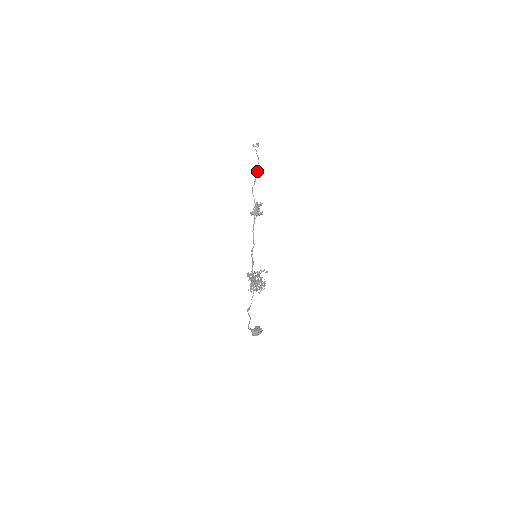
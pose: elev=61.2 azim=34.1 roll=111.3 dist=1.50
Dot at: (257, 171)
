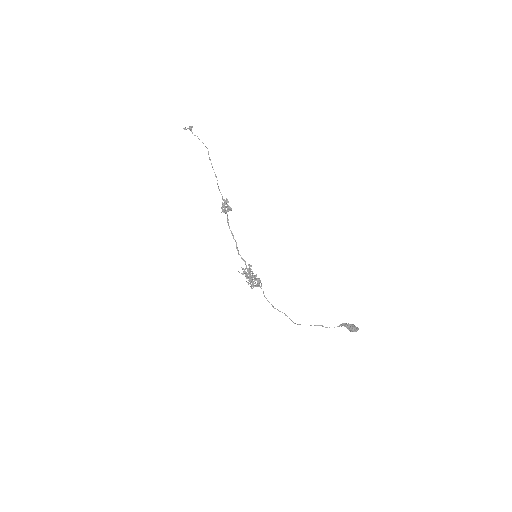
Dot at: (211, 163)
